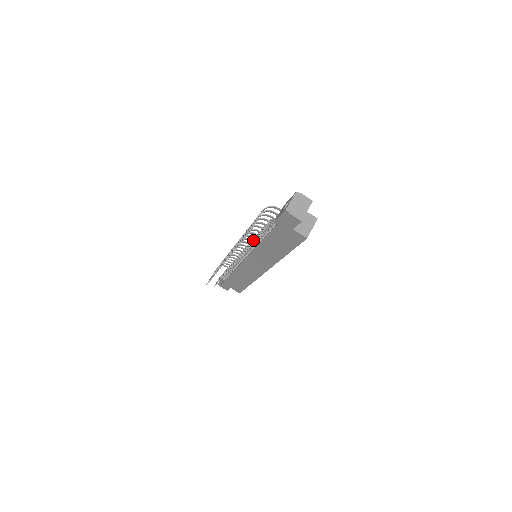
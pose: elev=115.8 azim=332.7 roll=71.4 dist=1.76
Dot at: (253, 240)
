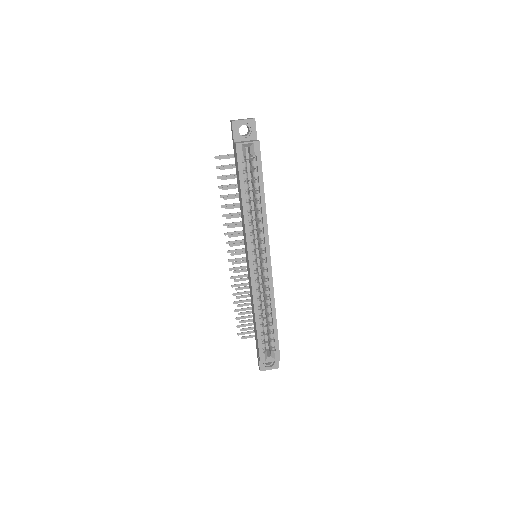
Dot at: occluded
